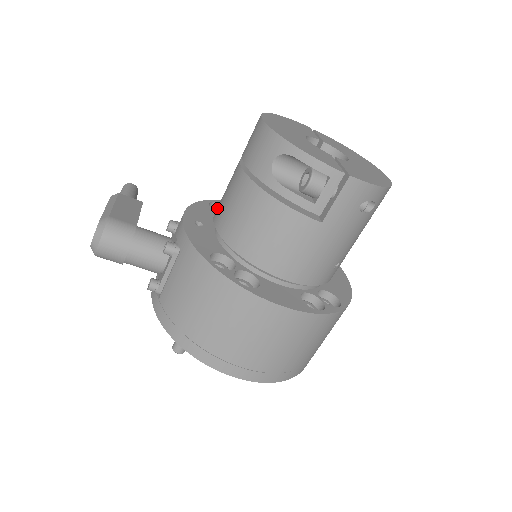
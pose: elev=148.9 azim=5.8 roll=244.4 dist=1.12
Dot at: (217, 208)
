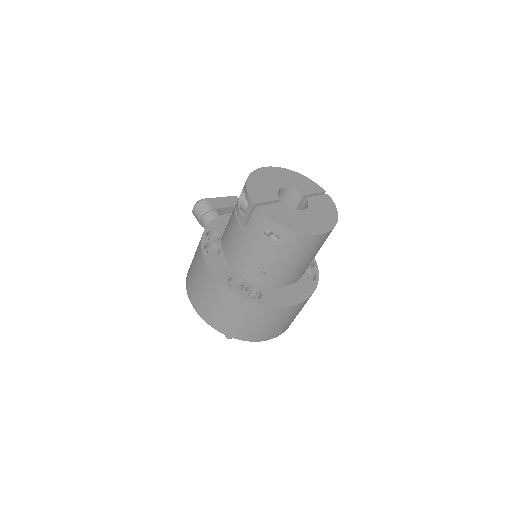
Dot at: occluded
